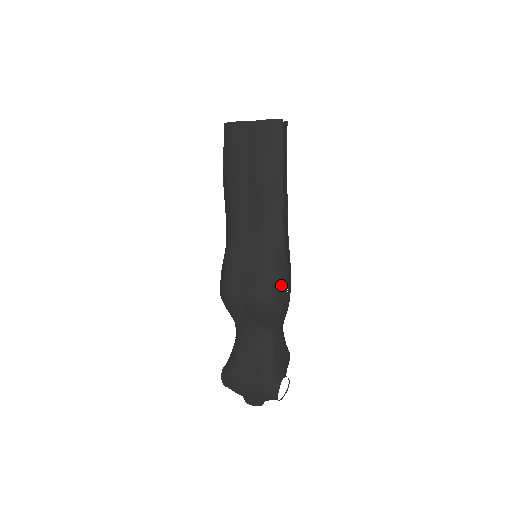
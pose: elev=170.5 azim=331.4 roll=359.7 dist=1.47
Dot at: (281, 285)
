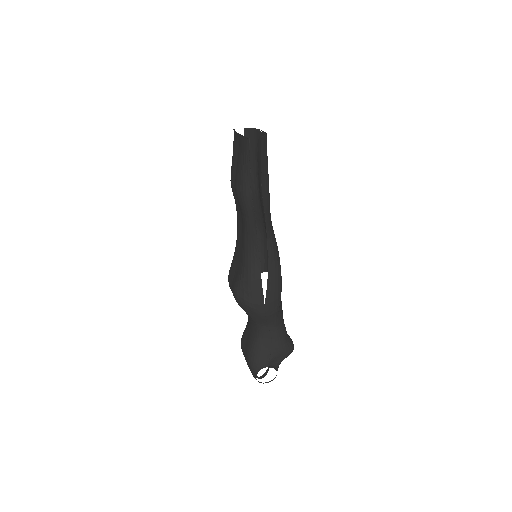
Dot at: (254, 291)
